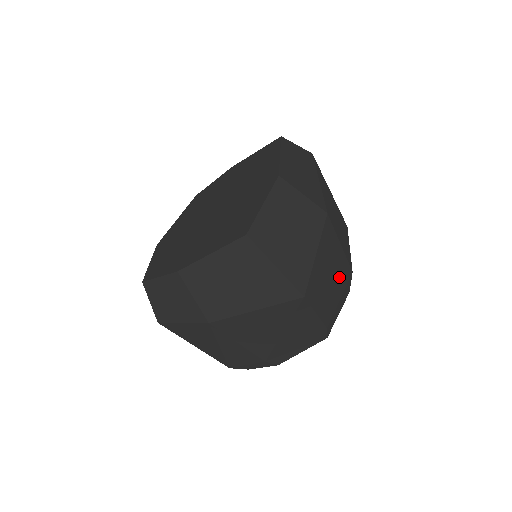
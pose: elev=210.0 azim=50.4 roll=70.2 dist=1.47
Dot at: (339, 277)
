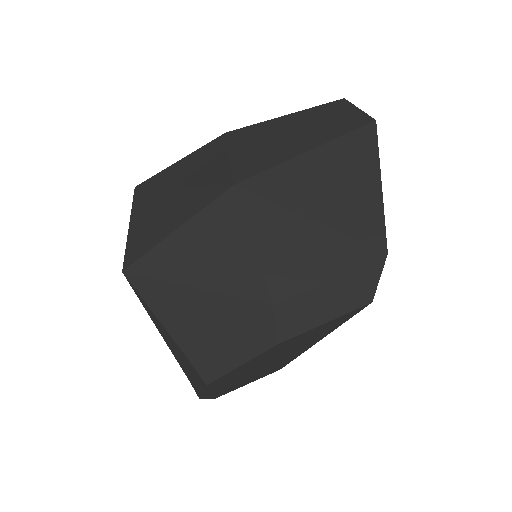
Dot at: (224, 291)
